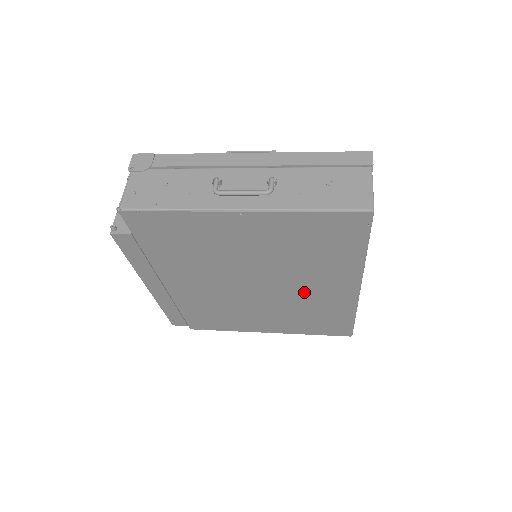
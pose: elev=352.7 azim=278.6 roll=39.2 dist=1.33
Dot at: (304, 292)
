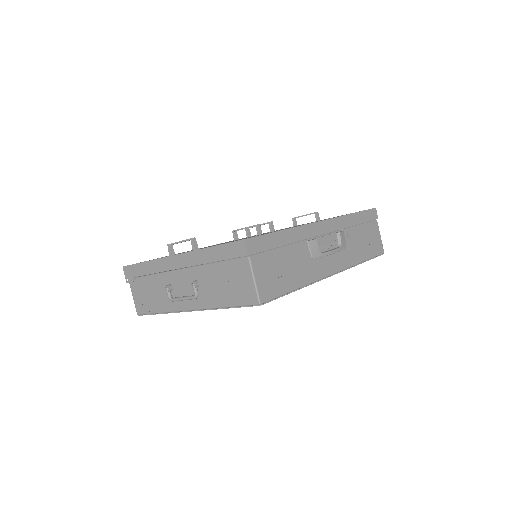
Dot at: occluded
